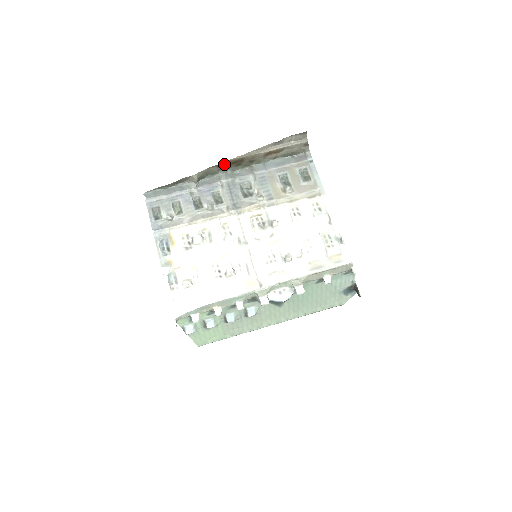
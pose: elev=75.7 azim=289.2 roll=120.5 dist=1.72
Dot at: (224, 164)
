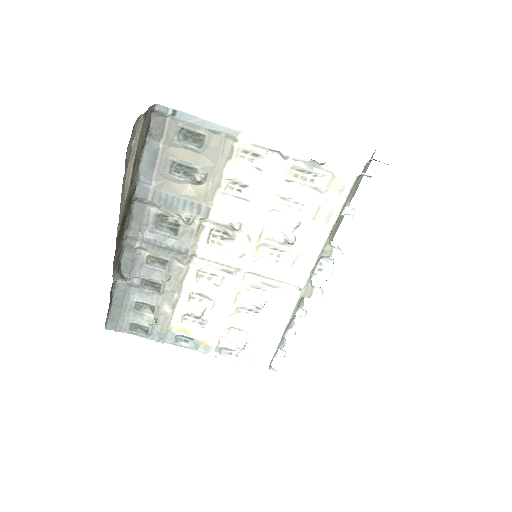
Dot at: (117, 244)
